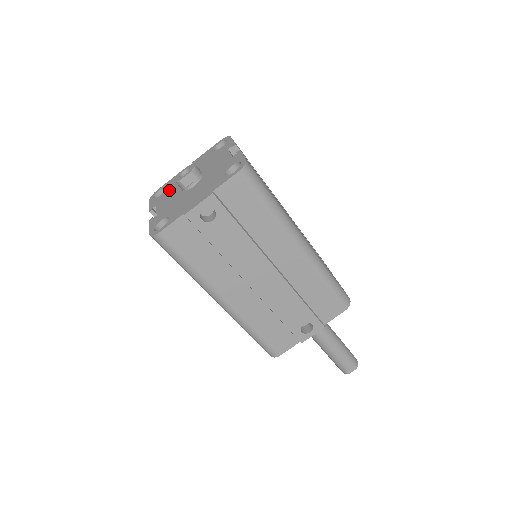
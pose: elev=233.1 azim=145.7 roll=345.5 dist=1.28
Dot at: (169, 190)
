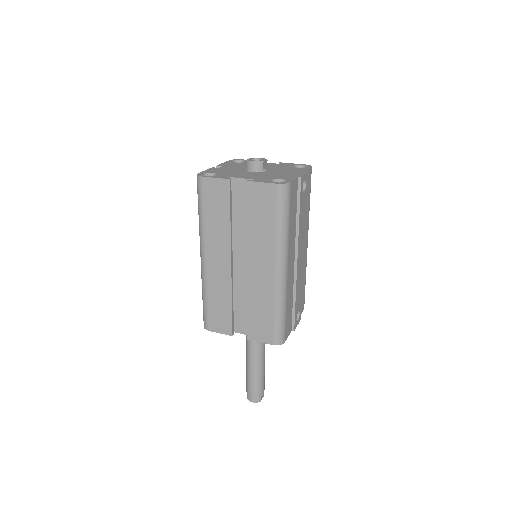
Dot at: (227, 172)
